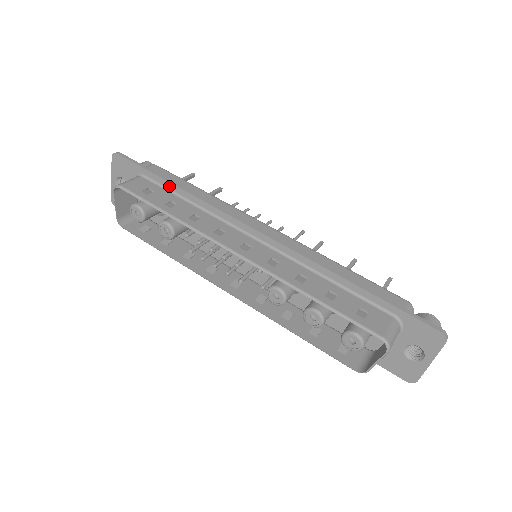
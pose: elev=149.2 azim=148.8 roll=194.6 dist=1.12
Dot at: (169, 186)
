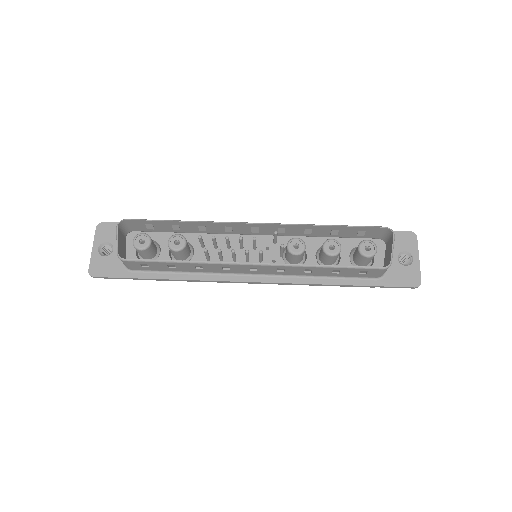
Dot at: occluded
